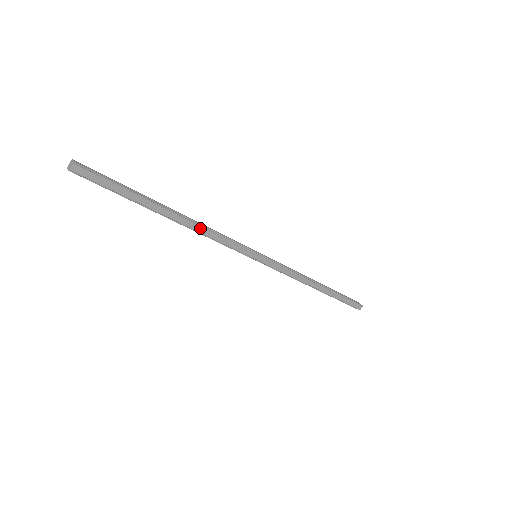
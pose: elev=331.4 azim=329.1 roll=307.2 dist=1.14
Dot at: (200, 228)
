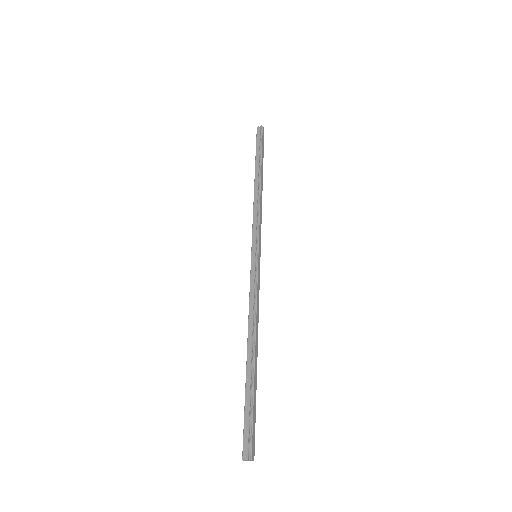
Dot at: (261, 200)
